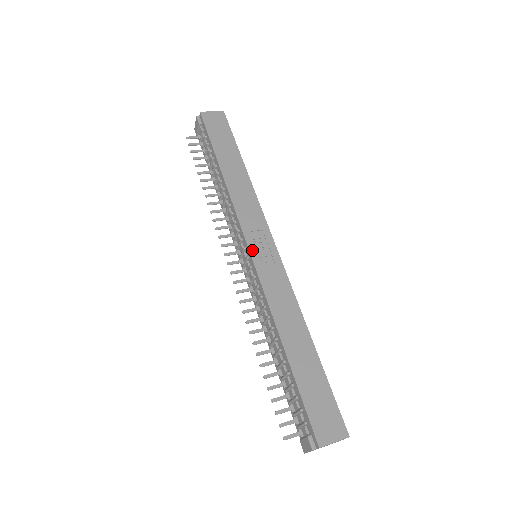
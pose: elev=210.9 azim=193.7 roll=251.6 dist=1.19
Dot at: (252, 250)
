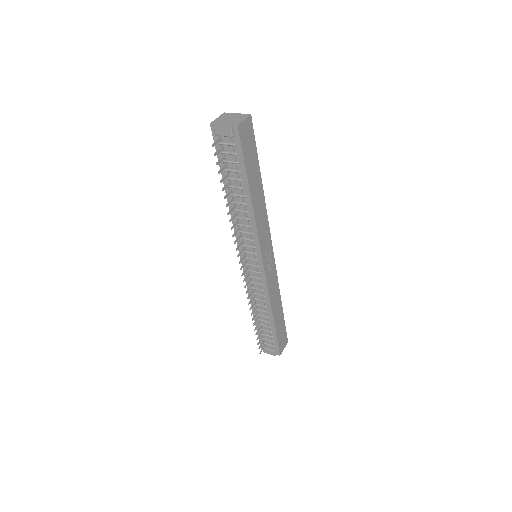
Dot at: (265, 264)
